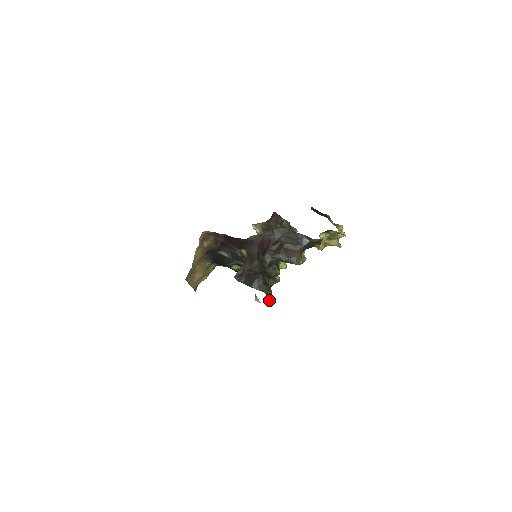
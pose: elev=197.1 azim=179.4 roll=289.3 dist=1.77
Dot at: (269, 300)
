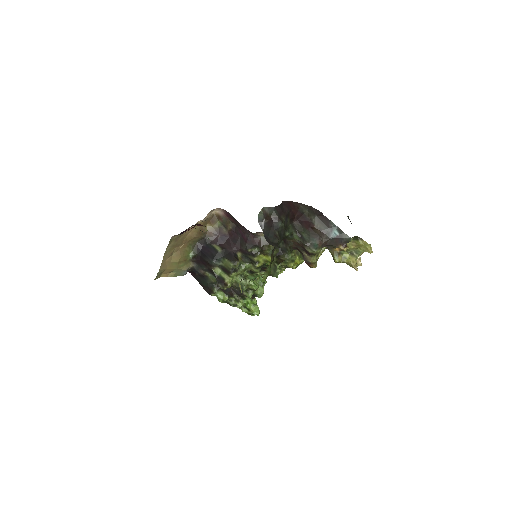
Dot at: (263, 279)
